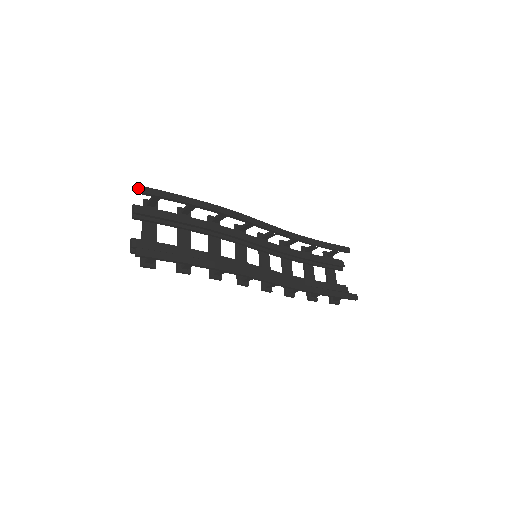
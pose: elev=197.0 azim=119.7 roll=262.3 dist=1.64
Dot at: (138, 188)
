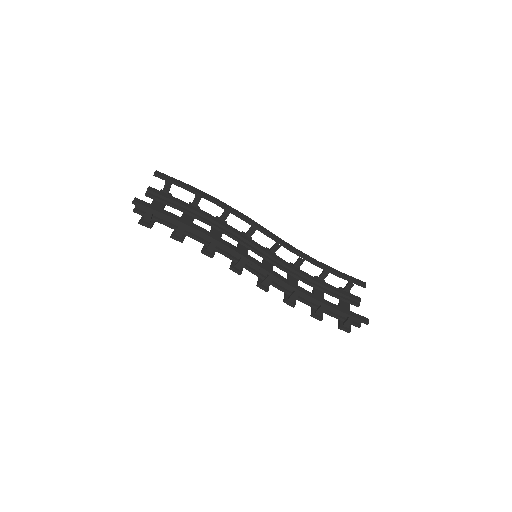
Dot at: (155, 172)
